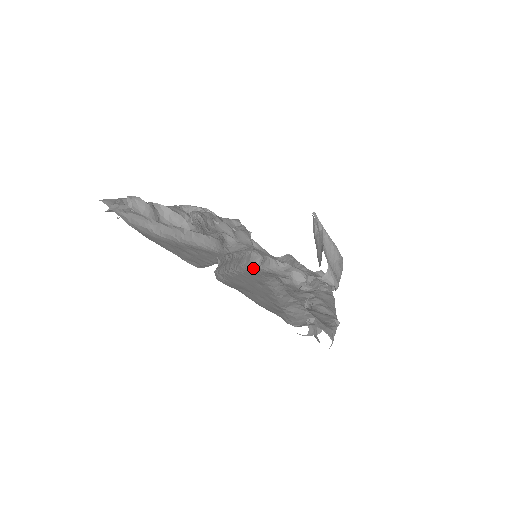
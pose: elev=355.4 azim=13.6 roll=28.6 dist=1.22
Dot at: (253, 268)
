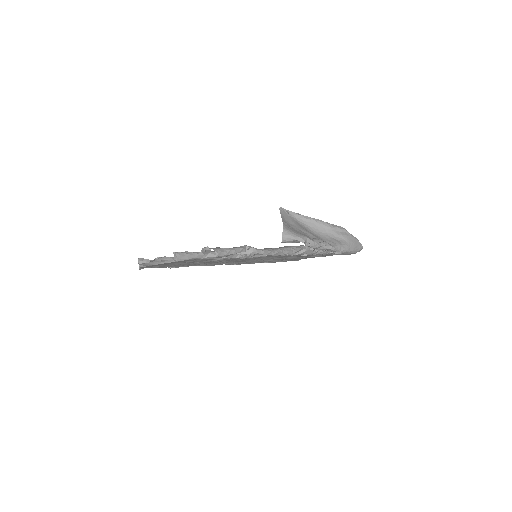
Dot at: occluded
